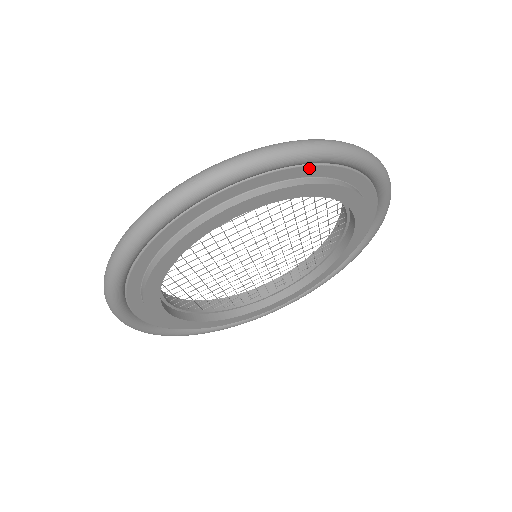
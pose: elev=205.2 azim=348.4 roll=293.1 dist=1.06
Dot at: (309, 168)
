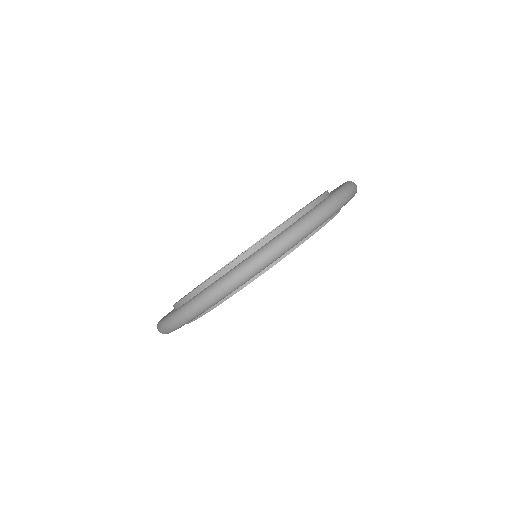
Dot at: occluded
